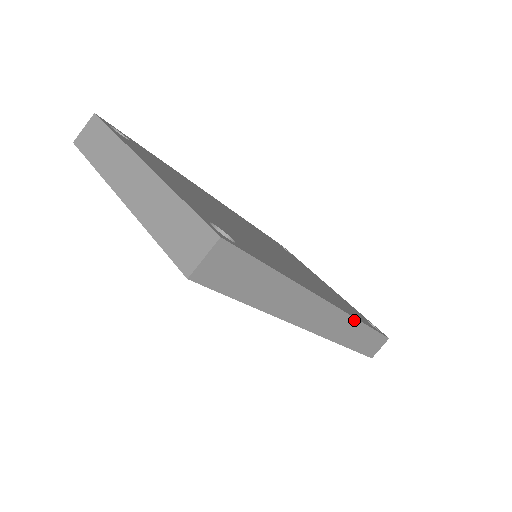
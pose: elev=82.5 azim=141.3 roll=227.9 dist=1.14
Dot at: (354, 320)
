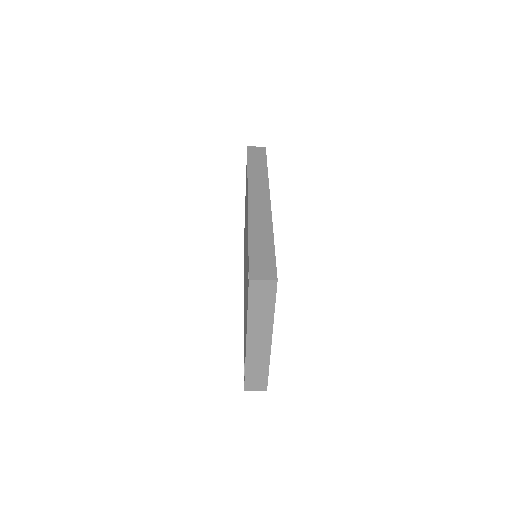
Dot at: occluded
